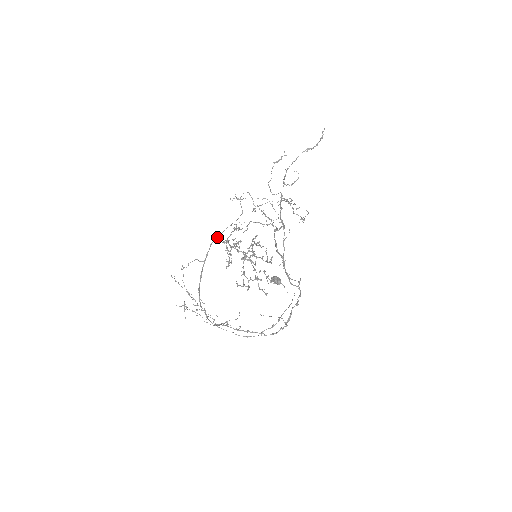
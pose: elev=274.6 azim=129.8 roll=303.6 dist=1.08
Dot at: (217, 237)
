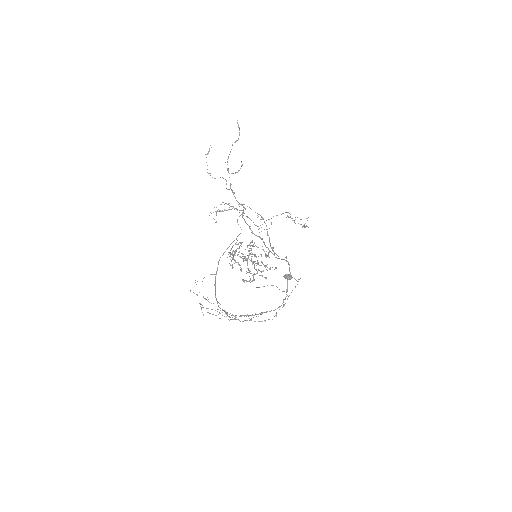
Dot at: (223, 254)
